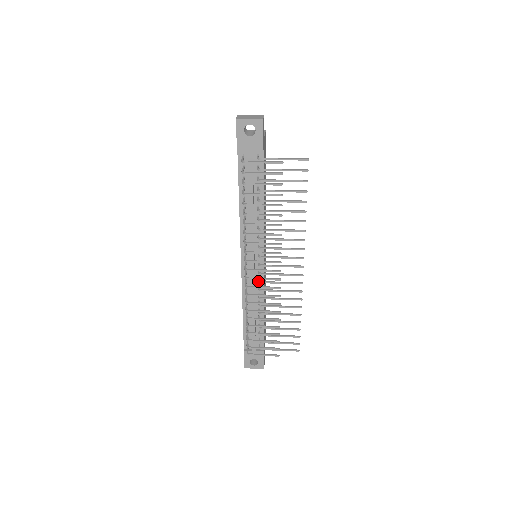
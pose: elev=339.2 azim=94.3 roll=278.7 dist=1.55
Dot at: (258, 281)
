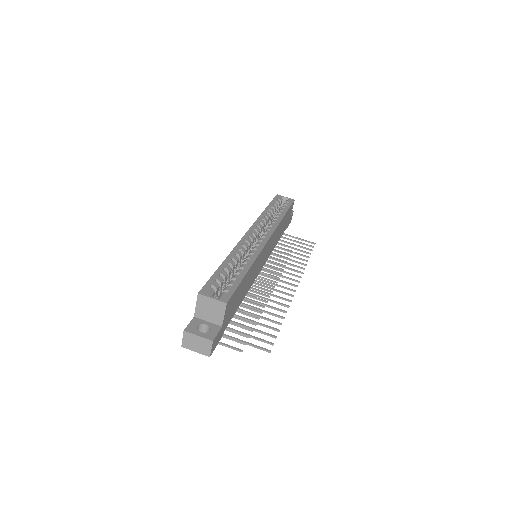
Dot at: occluded
